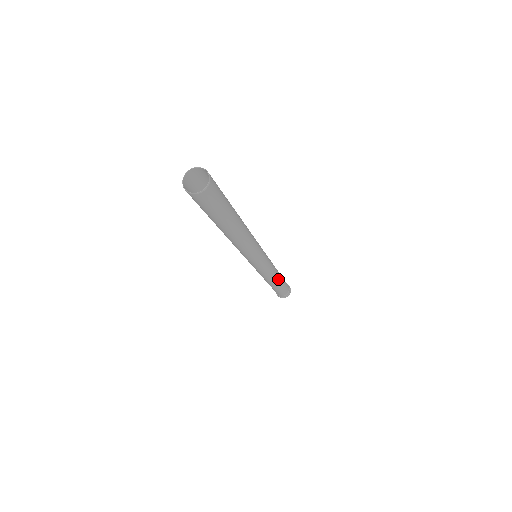
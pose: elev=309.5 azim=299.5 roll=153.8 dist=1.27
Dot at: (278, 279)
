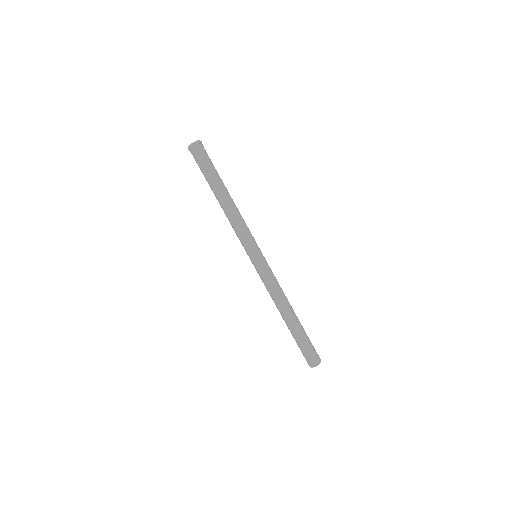
Dot at: (231, 198)
